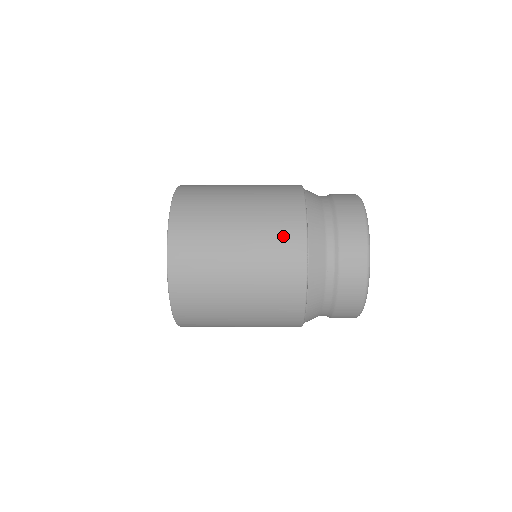
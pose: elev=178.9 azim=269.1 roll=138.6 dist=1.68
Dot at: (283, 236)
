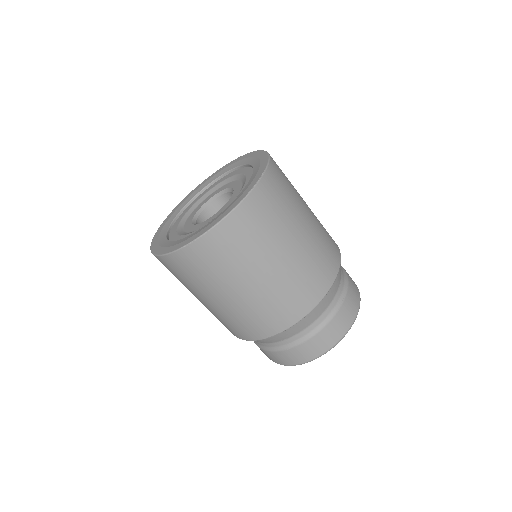
Dot at: (330, 241)
